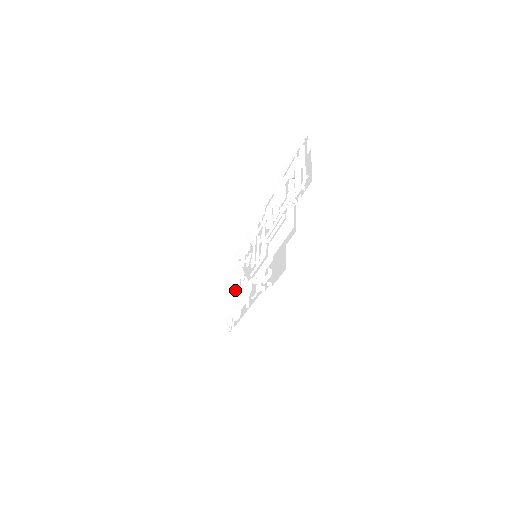
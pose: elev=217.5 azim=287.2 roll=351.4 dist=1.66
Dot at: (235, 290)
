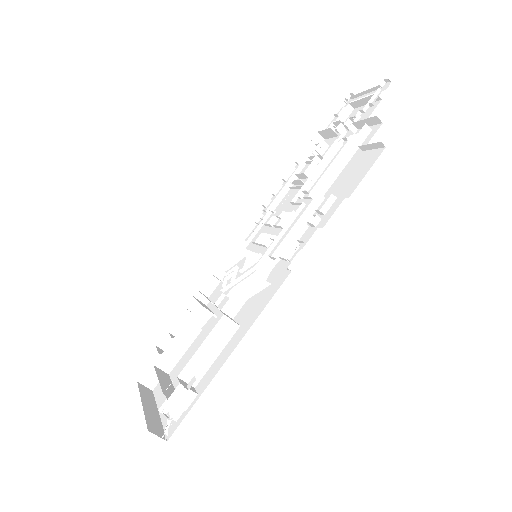
Dot at: (166, 380)
